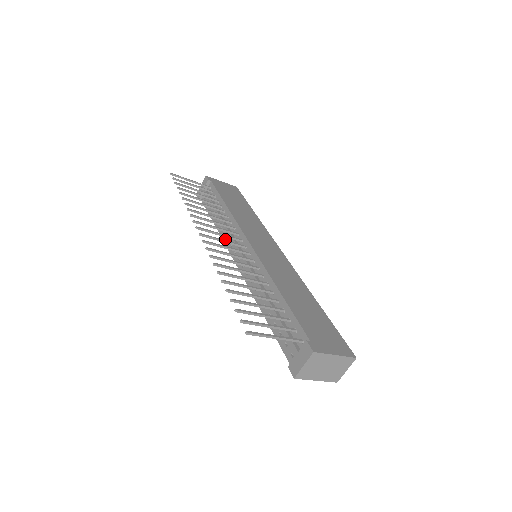
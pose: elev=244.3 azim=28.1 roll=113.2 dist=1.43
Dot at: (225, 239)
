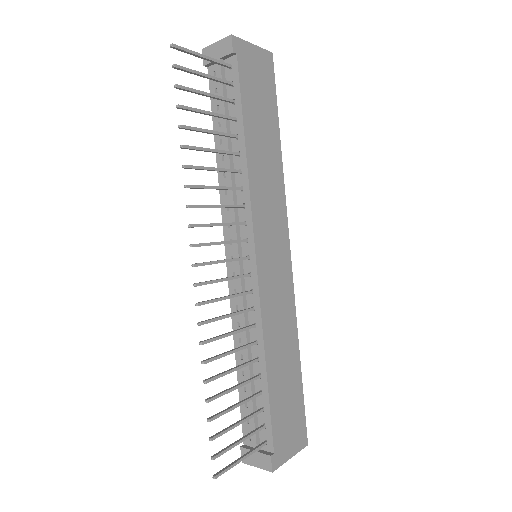
Dot at: (224, 201)
